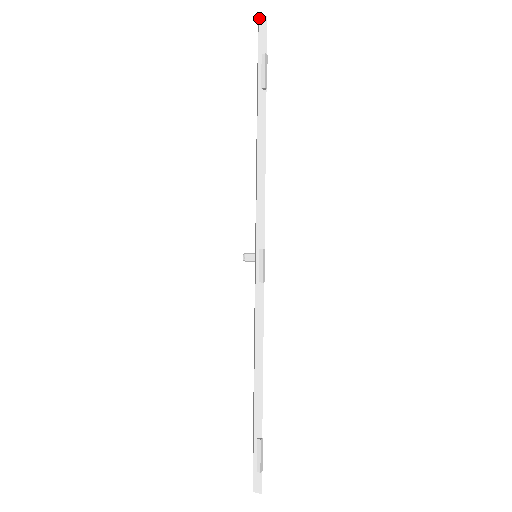
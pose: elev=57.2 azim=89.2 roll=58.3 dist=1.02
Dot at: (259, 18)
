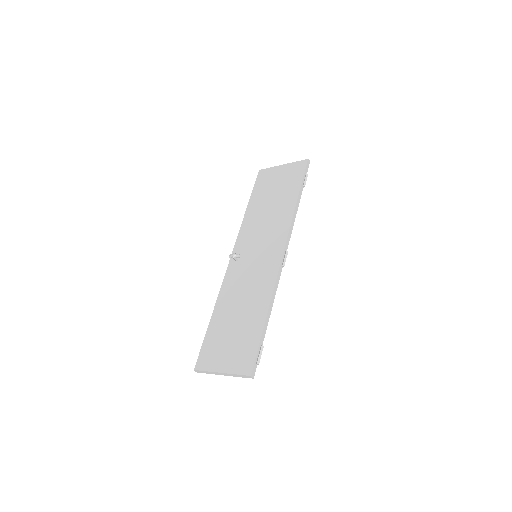
Dot at: (308, 159)
